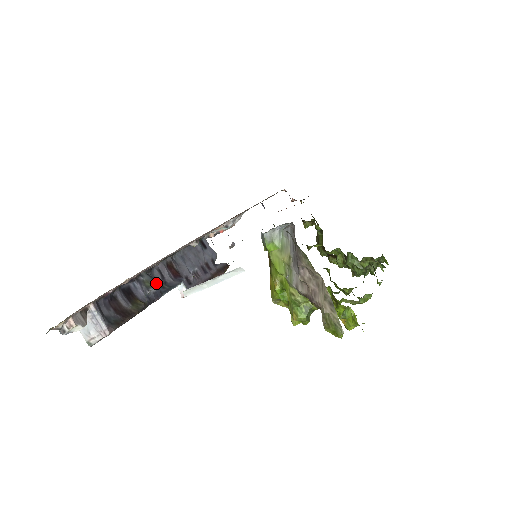
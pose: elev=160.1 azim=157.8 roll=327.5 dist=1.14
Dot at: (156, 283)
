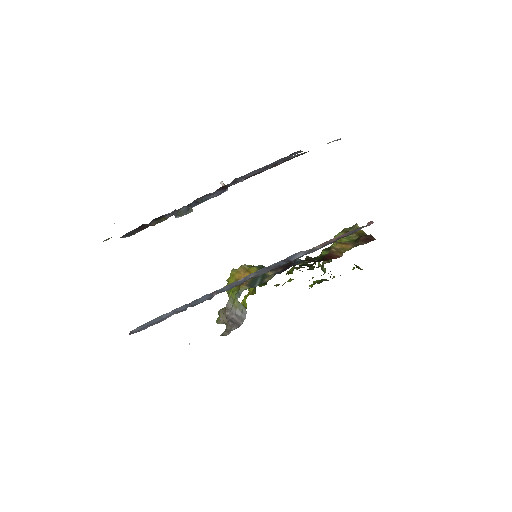
Dot at: (187, 213)
